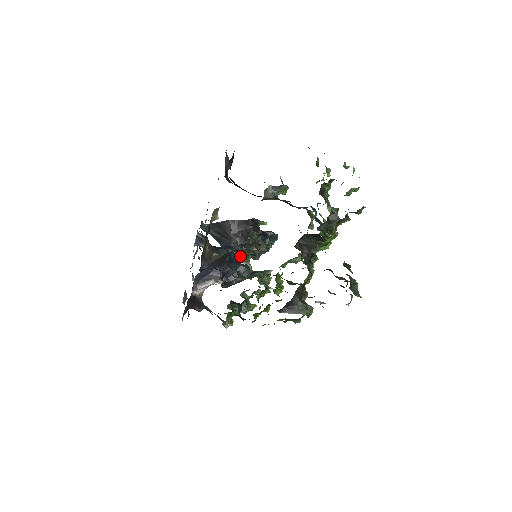
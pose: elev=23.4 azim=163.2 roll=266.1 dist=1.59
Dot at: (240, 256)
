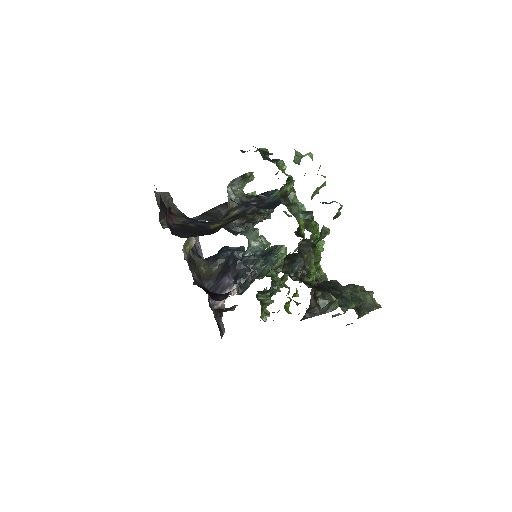
Dot at: (247, 234)
